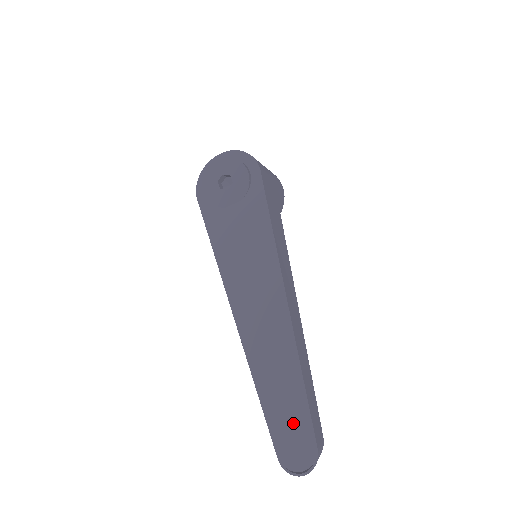
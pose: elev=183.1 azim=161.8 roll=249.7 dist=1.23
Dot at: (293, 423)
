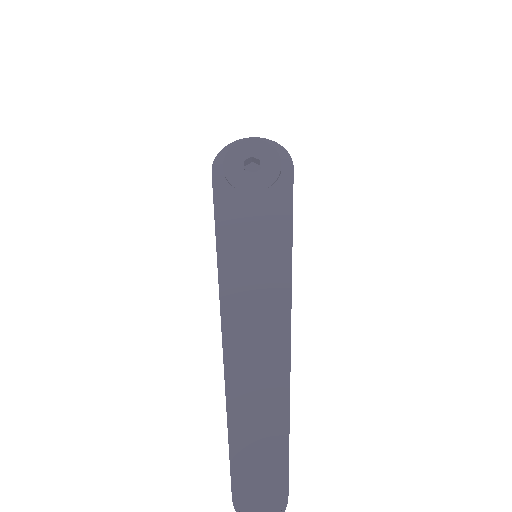
Dot at: (264, 456)
